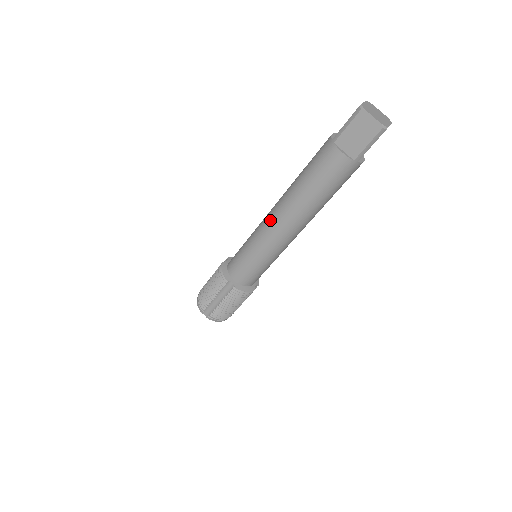
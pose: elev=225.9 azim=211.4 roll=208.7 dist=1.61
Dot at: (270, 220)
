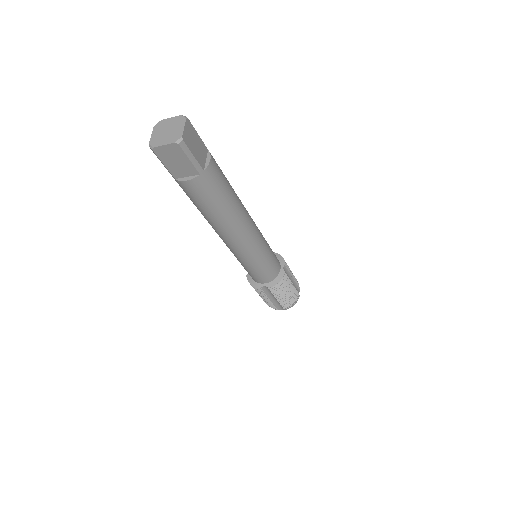
Dot at: occluded
